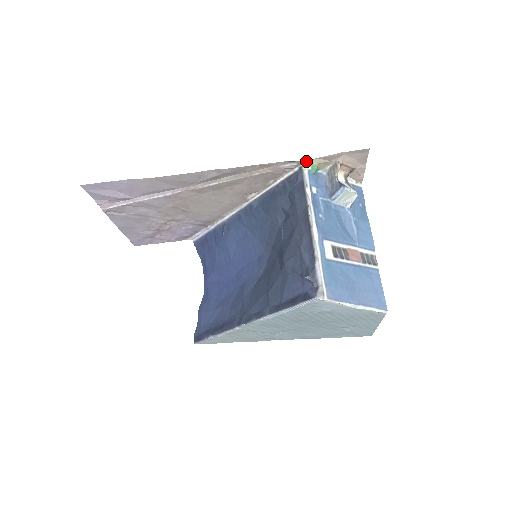
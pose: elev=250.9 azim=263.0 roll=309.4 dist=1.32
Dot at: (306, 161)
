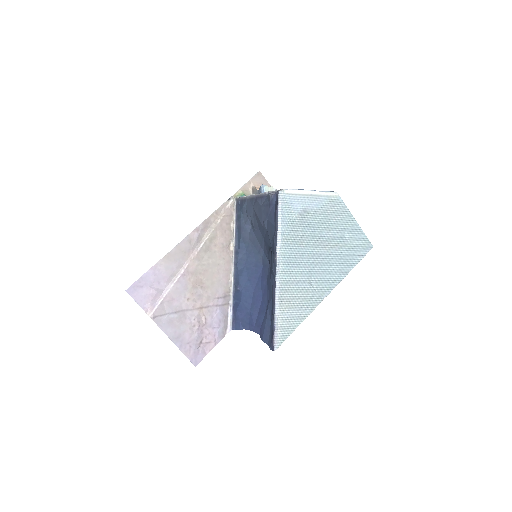
Dot at: (236, 195)
